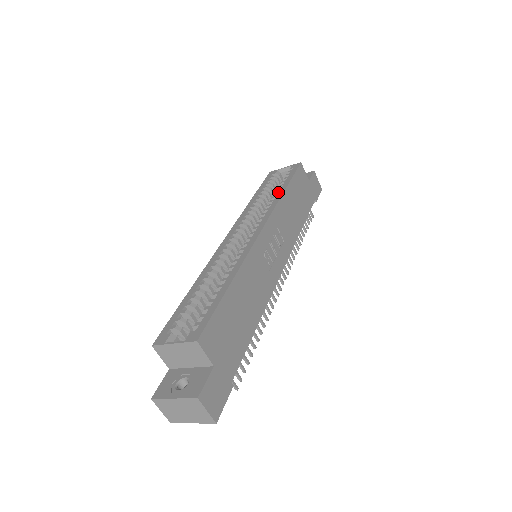
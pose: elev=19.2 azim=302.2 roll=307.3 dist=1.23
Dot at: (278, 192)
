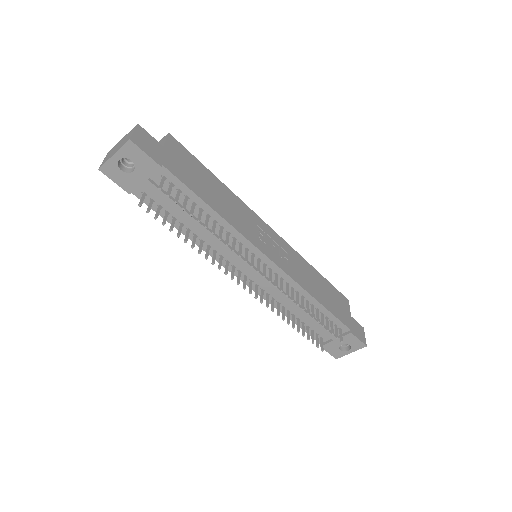
Dot at: occluded
